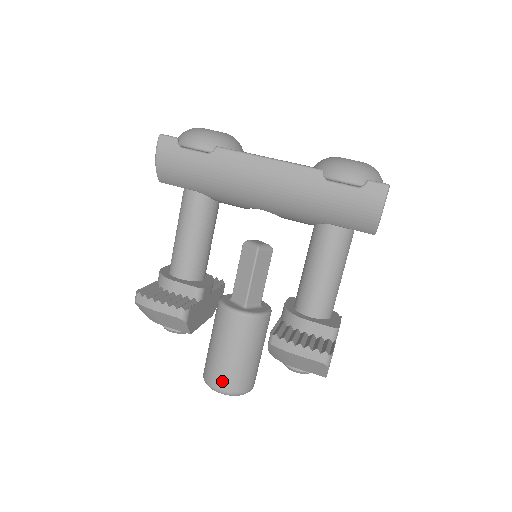
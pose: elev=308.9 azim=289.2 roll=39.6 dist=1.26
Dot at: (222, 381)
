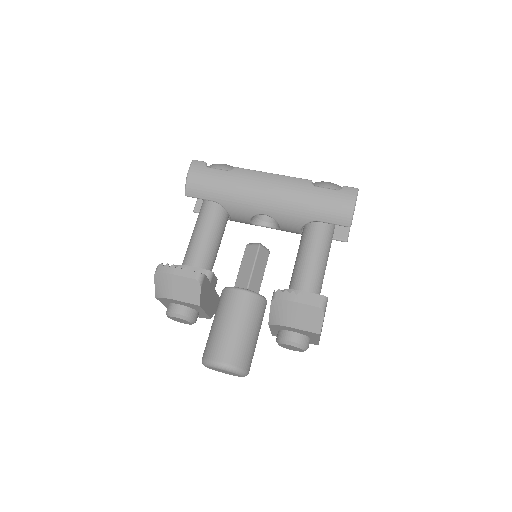
Dot at: (223, 353)
